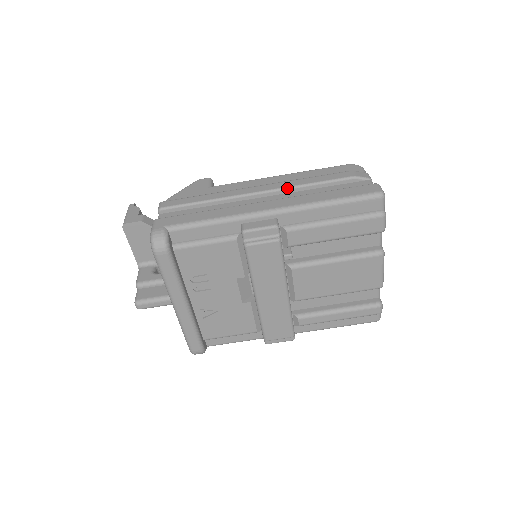
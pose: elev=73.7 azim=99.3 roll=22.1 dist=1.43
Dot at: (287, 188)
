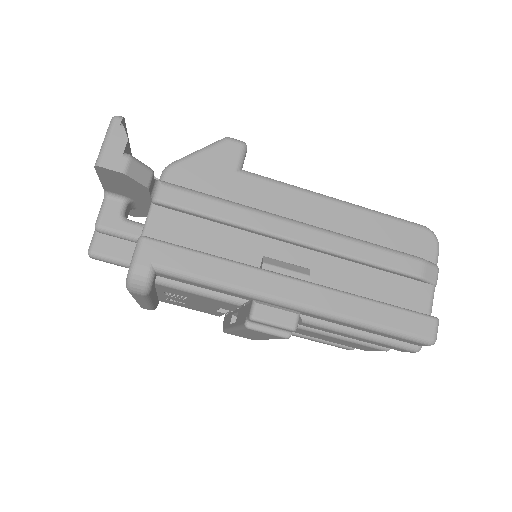
Dot at: (335, 253)
